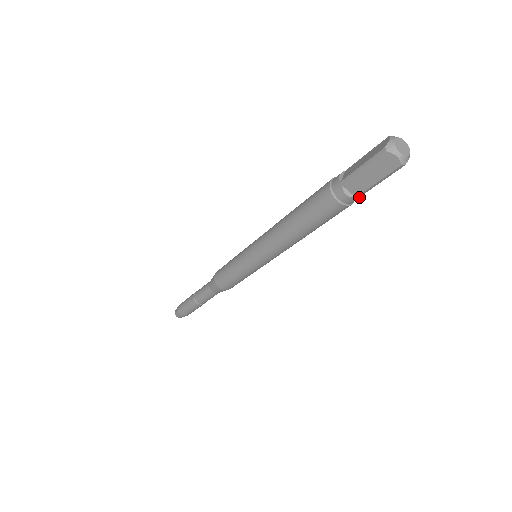
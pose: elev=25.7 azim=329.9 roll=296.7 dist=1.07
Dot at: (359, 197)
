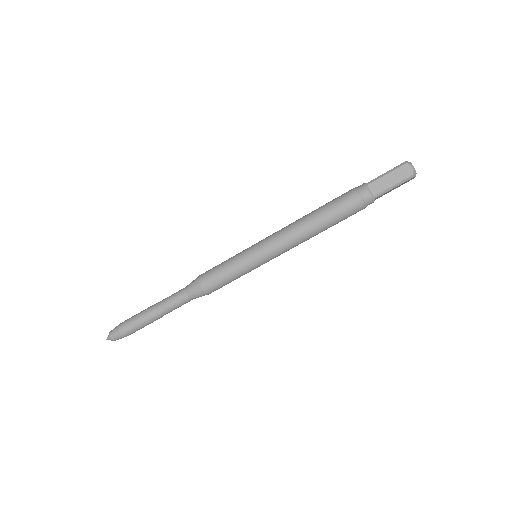
Dot at: (374, 199)
